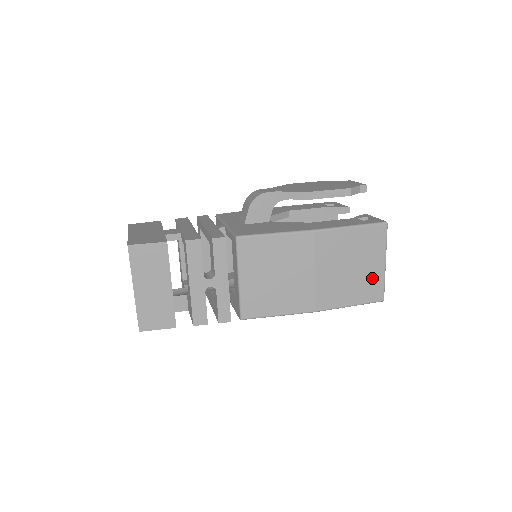
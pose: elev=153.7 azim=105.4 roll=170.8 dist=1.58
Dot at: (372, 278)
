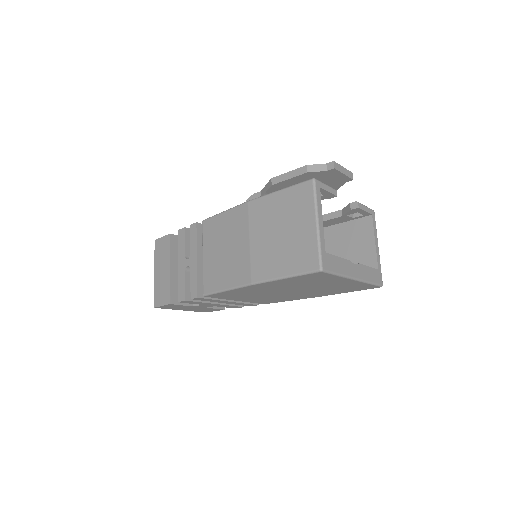
Dot at: (304, 242)
